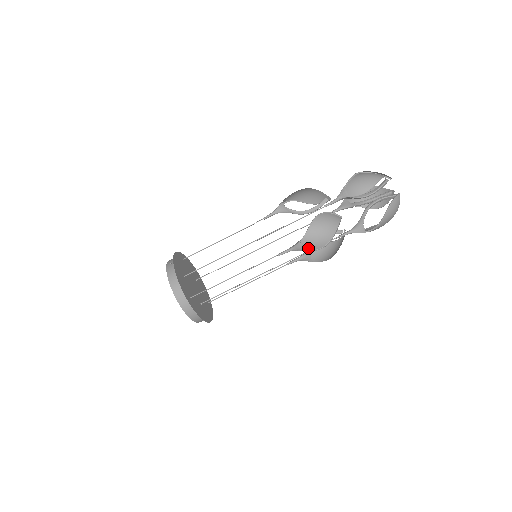
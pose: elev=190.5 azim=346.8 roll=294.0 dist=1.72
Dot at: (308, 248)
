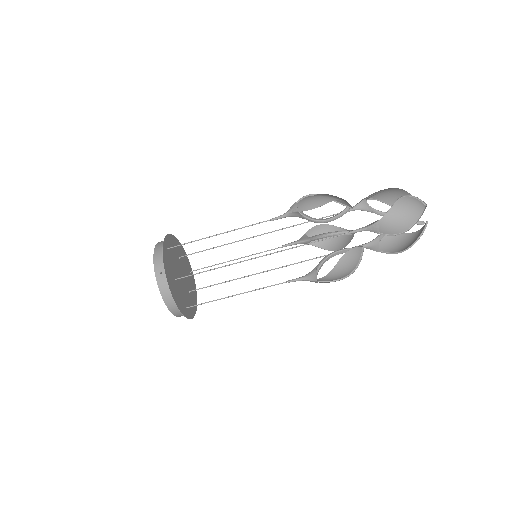
Dot at: (322, 281)
